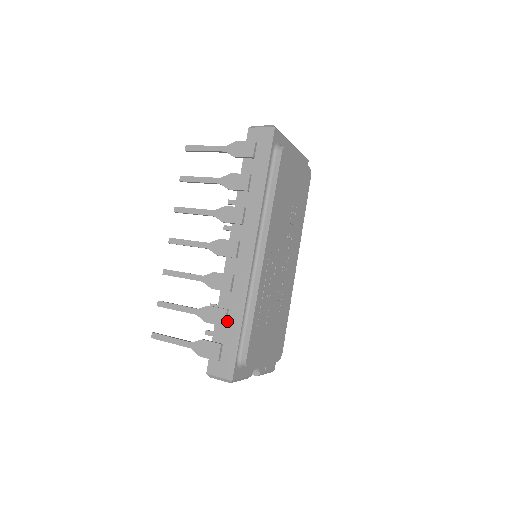
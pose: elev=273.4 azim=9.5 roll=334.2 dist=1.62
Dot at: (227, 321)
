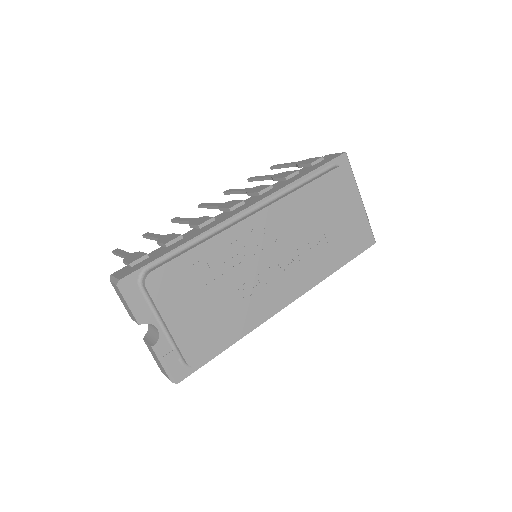
Dot at: (172, 244)
